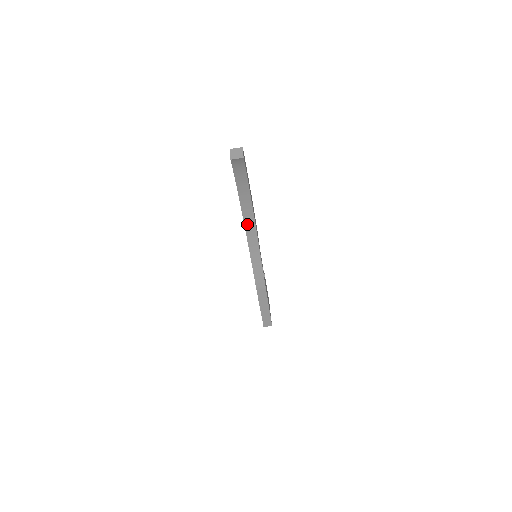
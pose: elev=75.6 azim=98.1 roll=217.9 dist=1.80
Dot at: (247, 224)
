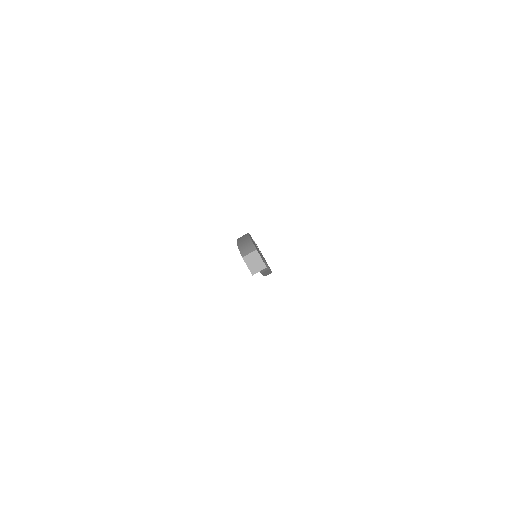
Dot at: occluded
